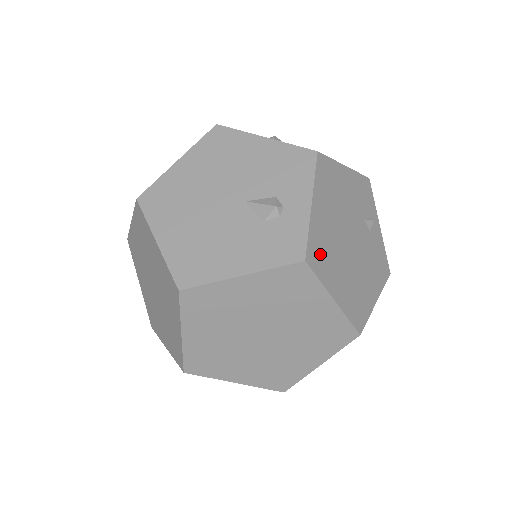
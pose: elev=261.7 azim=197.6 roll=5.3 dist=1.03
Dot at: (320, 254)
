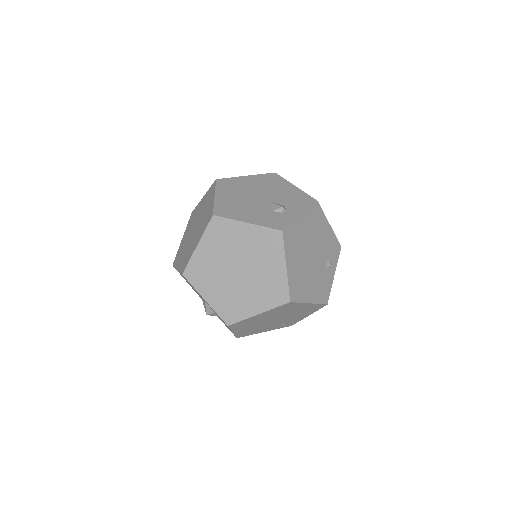
Dot at: (292, 239)
